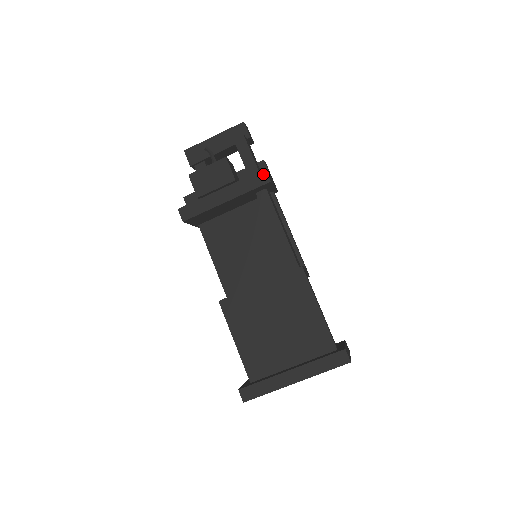
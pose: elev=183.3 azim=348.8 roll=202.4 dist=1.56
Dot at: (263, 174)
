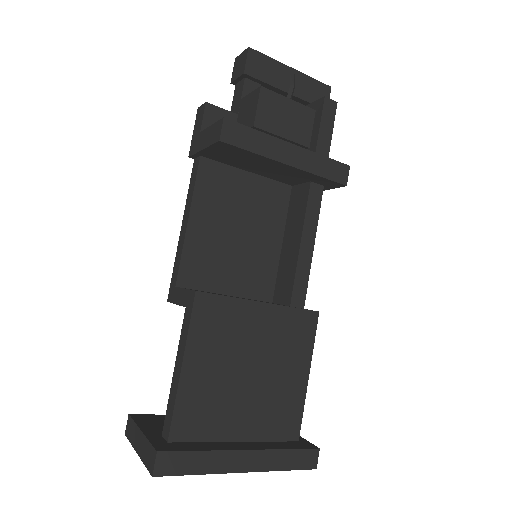
Dot at: (345, 170)
